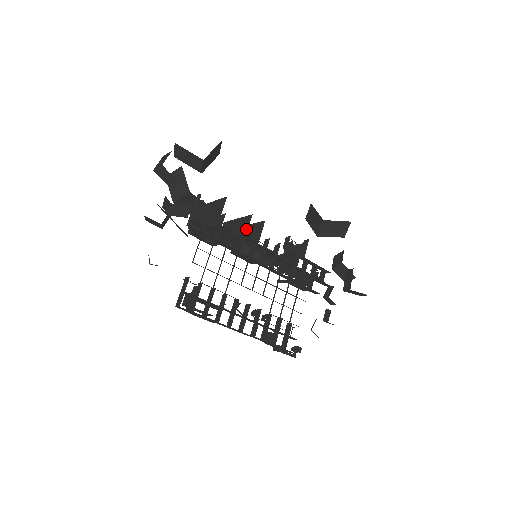
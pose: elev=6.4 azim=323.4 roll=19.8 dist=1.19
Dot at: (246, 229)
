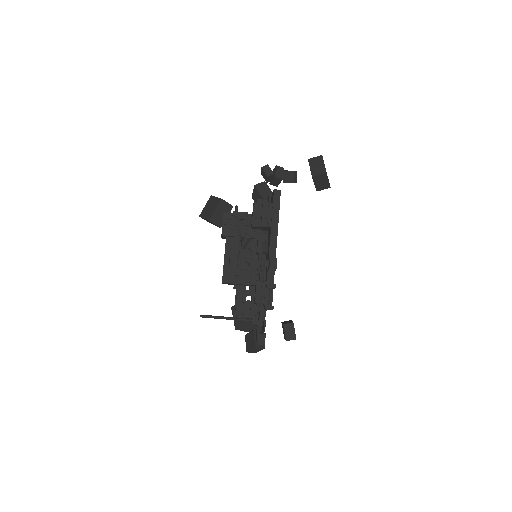
Dot at: occluded
